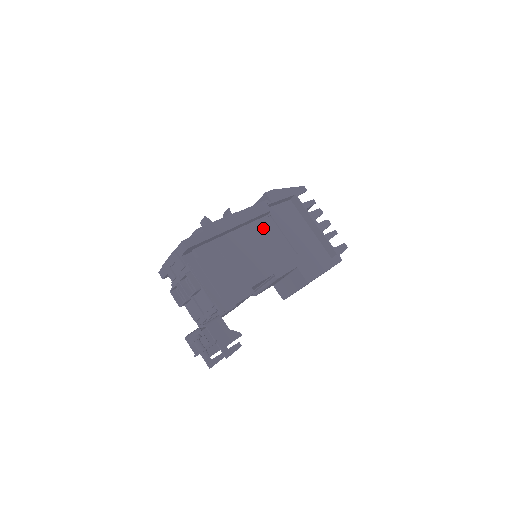
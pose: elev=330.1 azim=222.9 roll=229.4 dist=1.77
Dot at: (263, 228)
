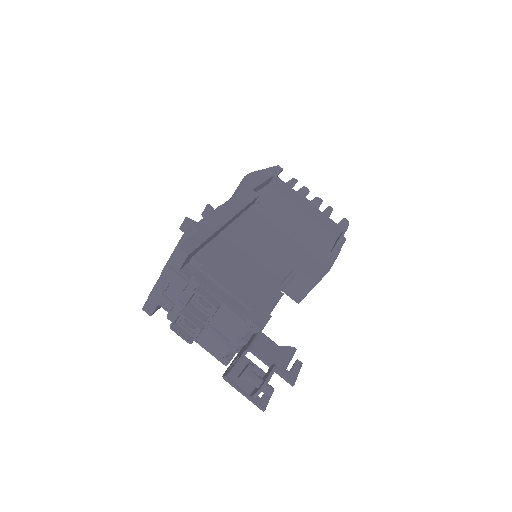
Dot at: (257, 218)
